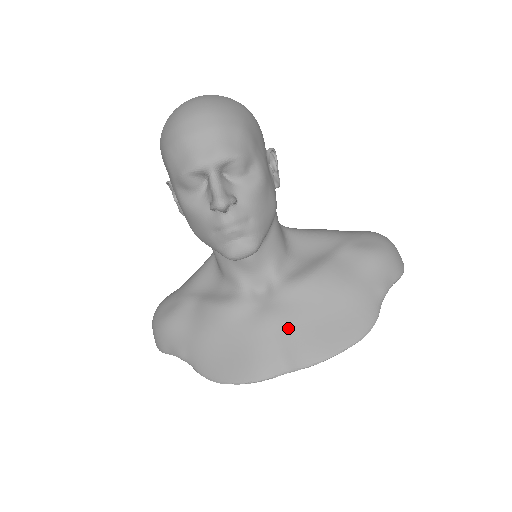
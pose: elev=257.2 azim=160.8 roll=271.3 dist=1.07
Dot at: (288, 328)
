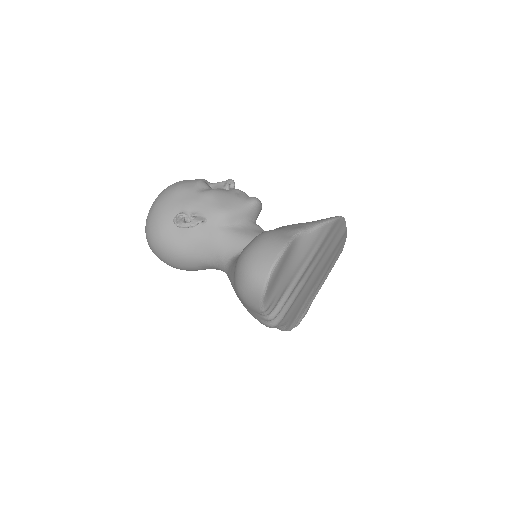
Dot at: occluded
